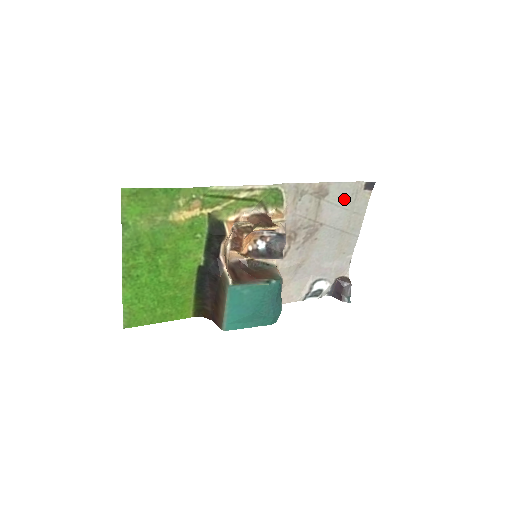
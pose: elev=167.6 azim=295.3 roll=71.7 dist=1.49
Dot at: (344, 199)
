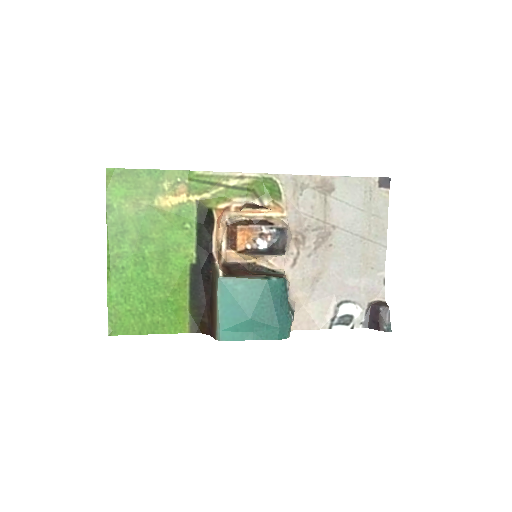
Dot at: (356, 197)
